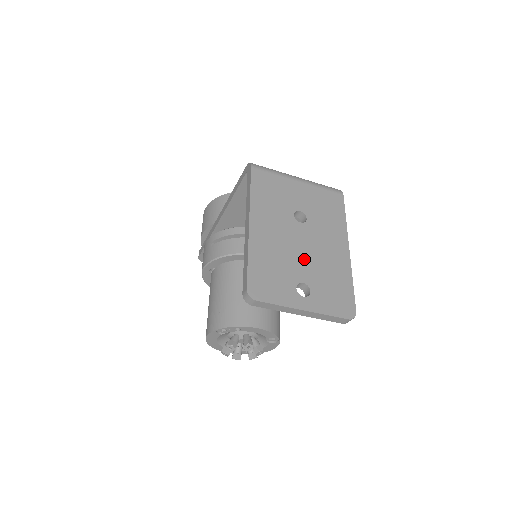
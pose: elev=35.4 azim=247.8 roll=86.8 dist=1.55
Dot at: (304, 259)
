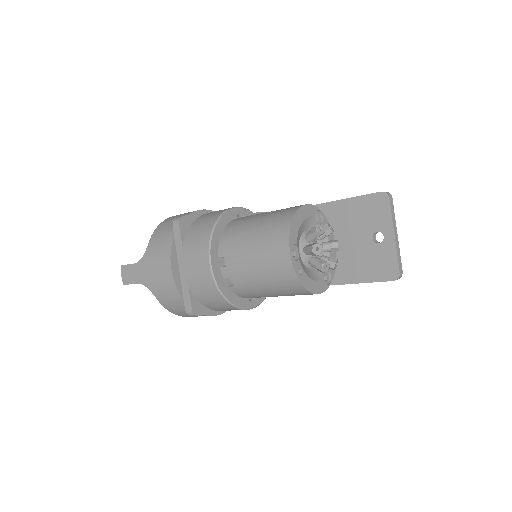
Dot at: occluded
